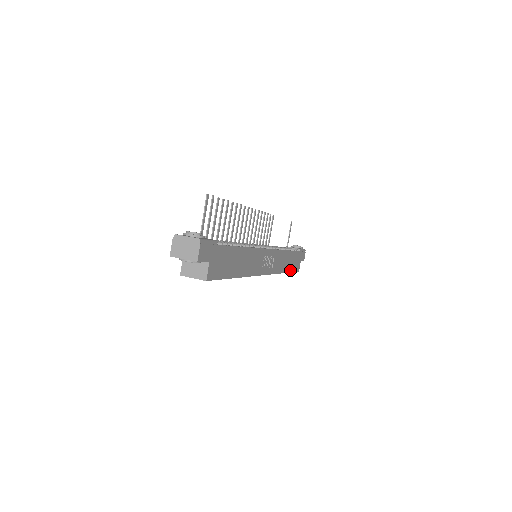
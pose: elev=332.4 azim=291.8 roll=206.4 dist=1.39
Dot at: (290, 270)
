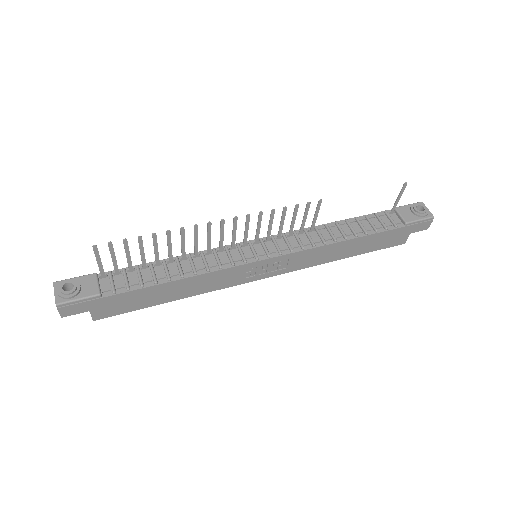
Dot at: (364, 251)
